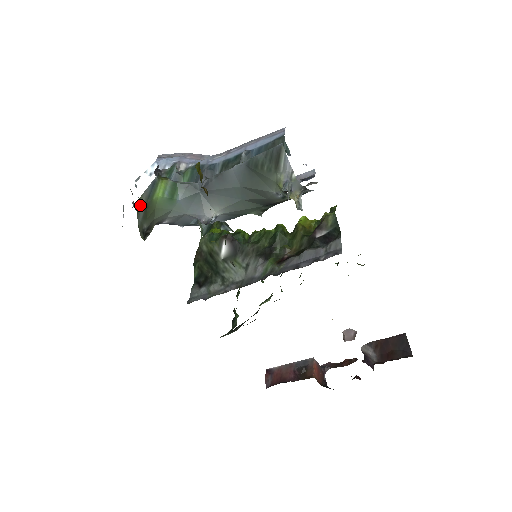
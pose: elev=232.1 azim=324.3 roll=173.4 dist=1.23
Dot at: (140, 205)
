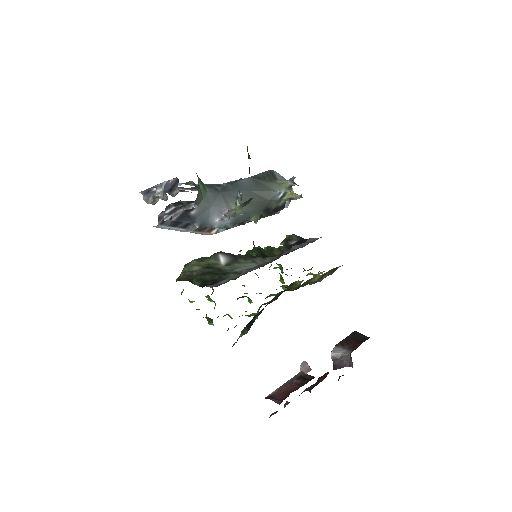
Dot at: occluded
